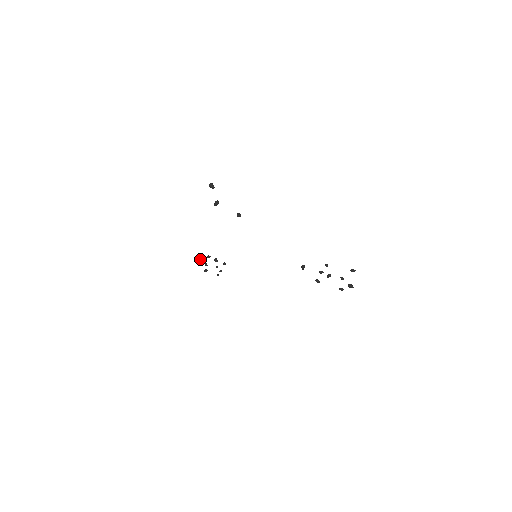
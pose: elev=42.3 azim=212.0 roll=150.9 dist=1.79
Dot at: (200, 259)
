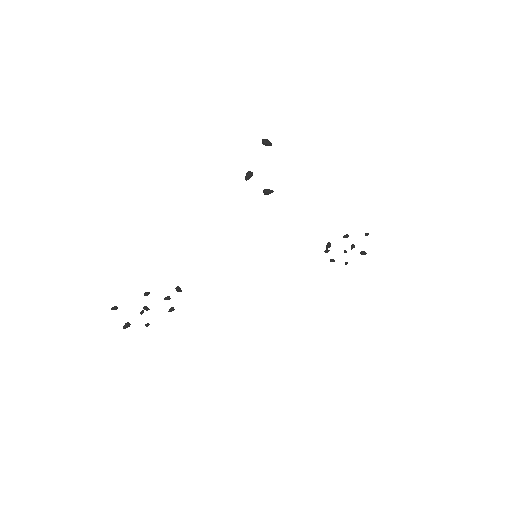
Dot at: (116, 308)
